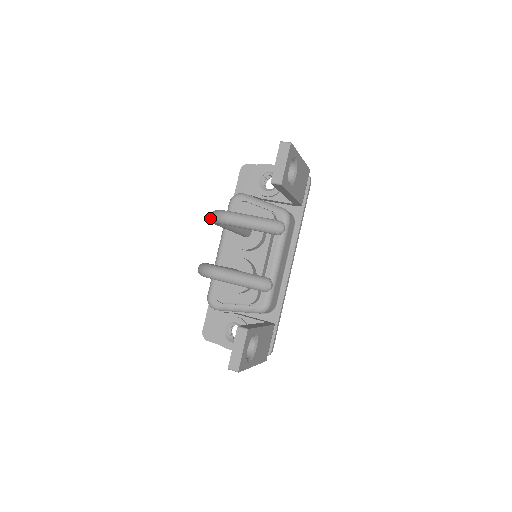
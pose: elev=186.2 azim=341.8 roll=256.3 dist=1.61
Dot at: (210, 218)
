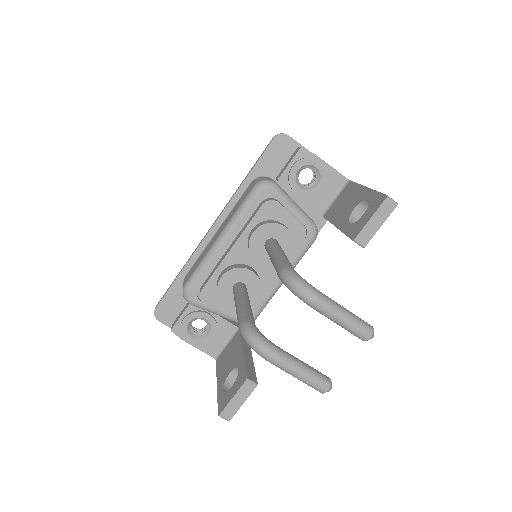
Dot at: (287, 282)
